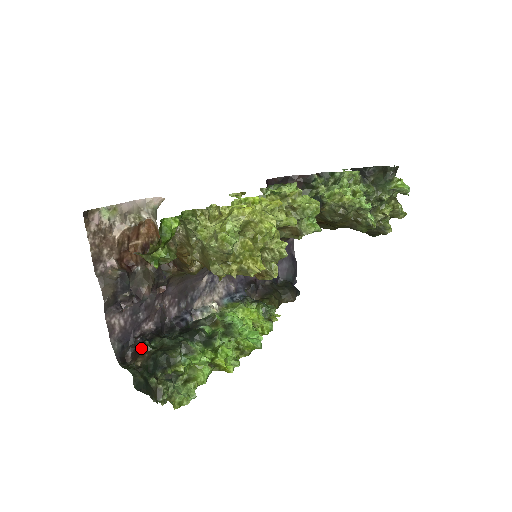
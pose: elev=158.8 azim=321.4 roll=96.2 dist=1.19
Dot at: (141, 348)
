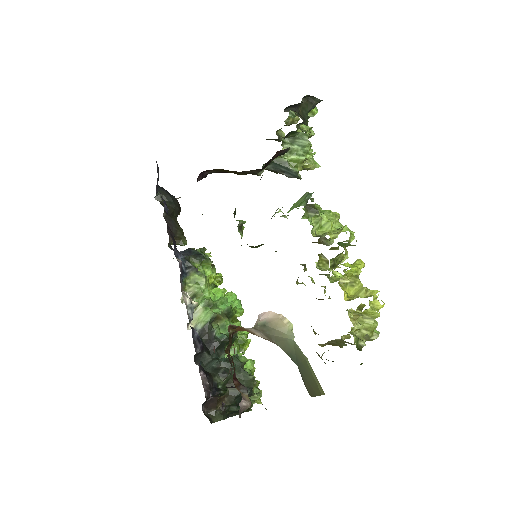
Dot at: (214, 398)
